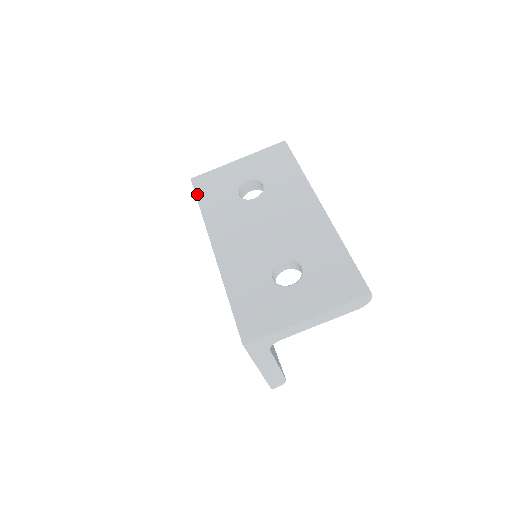
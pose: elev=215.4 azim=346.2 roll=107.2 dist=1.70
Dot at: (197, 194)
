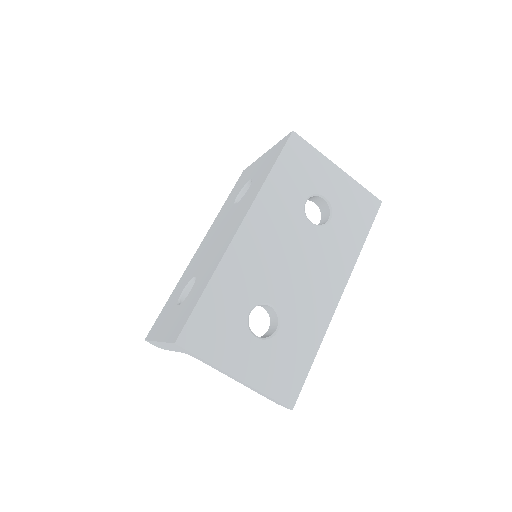
Dot at: (282, 154)
